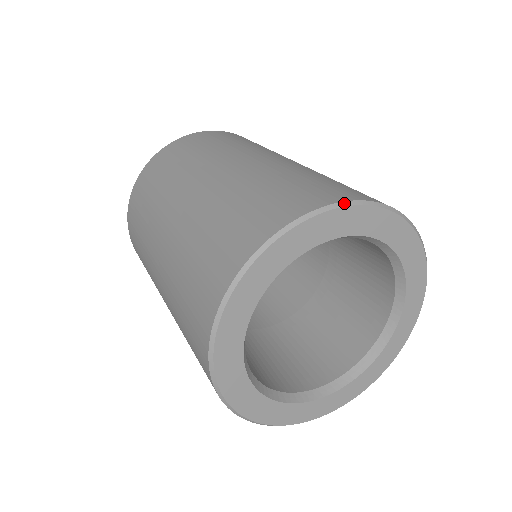
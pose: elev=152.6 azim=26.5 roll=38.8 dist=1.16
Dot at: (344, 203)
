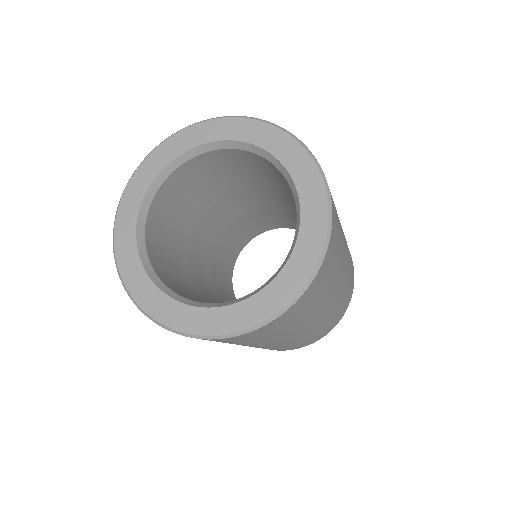
Dot at: (186, 127)
